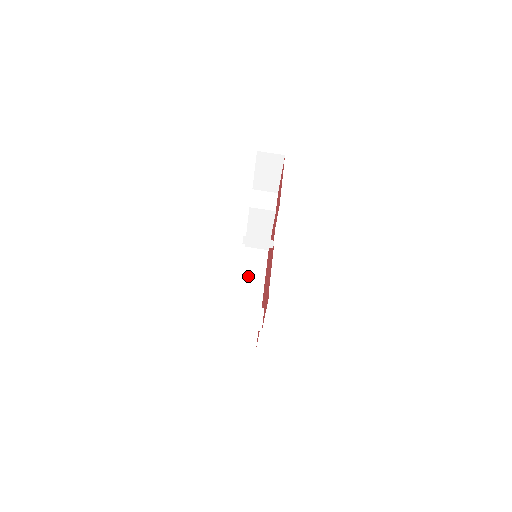
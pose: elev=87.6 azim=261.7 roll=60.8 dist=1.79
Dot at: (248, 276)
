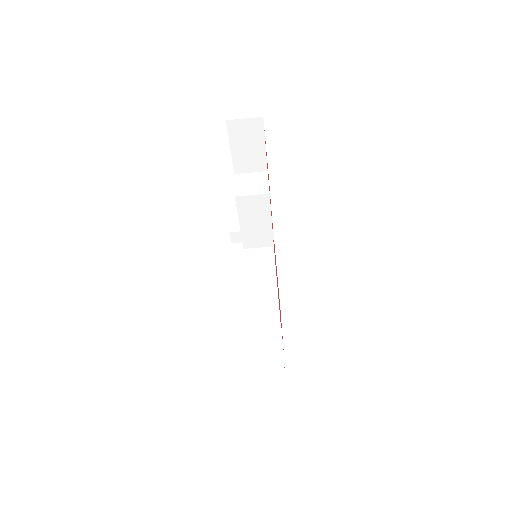
Dot at: (255, 284)
